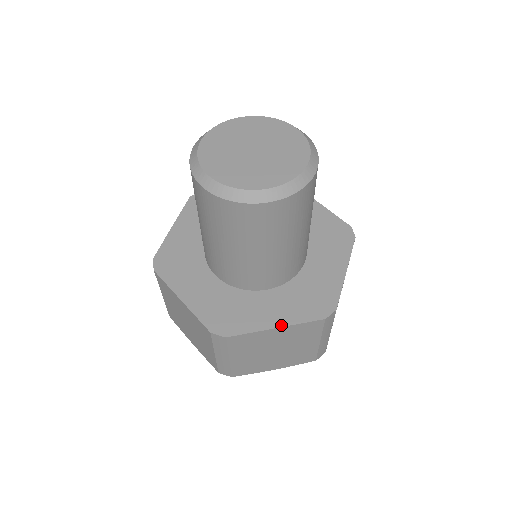
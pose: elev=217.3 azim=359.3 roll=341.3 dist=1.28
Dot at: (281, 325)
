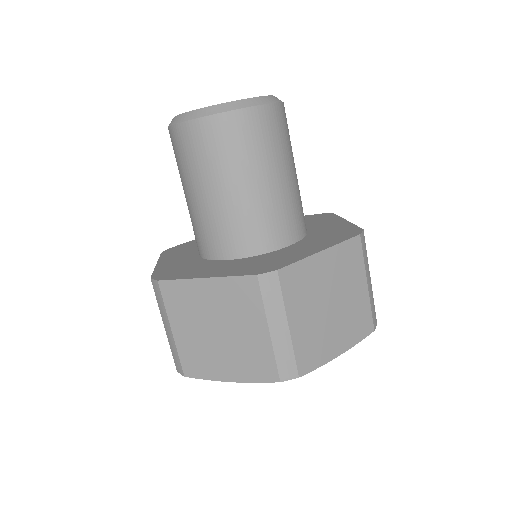
Dot at: (211, 276)
